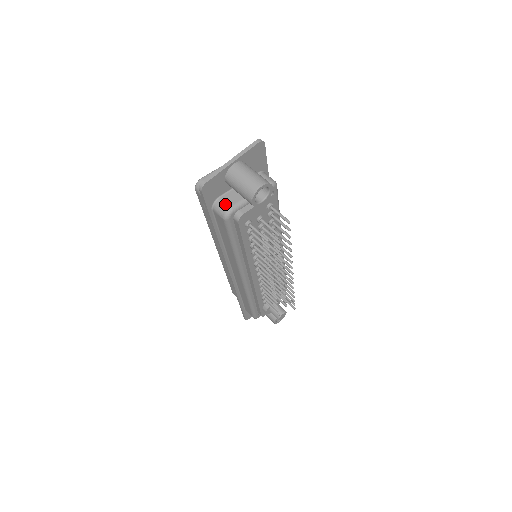
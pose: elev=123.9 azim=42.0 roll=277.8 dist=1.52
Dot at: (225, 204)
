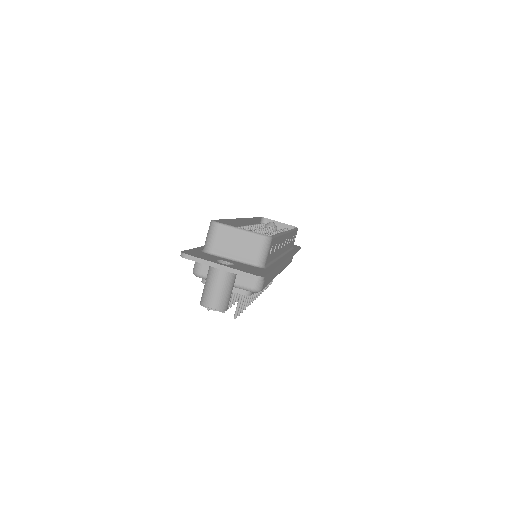
Dot at: (201, 268)
